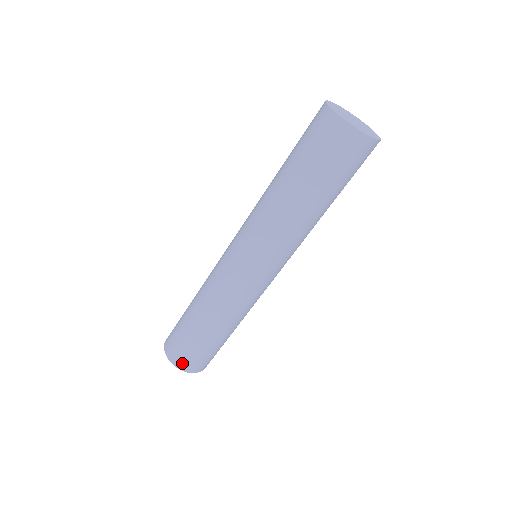
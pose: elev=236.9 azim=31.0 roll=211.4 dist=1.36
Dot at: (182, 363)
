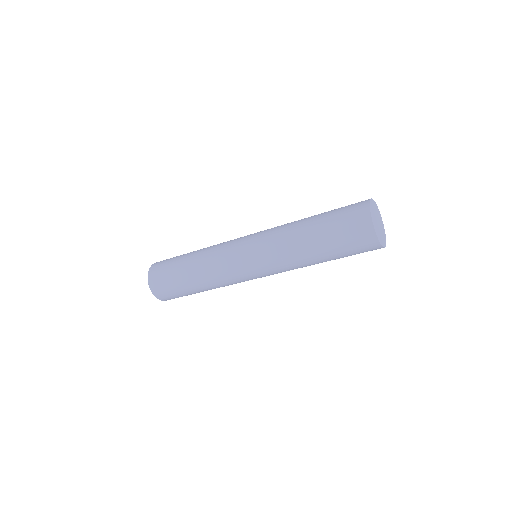
Dot at: (168, 299)
